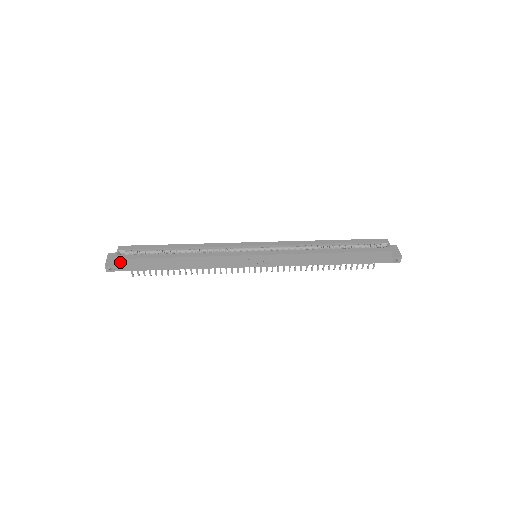
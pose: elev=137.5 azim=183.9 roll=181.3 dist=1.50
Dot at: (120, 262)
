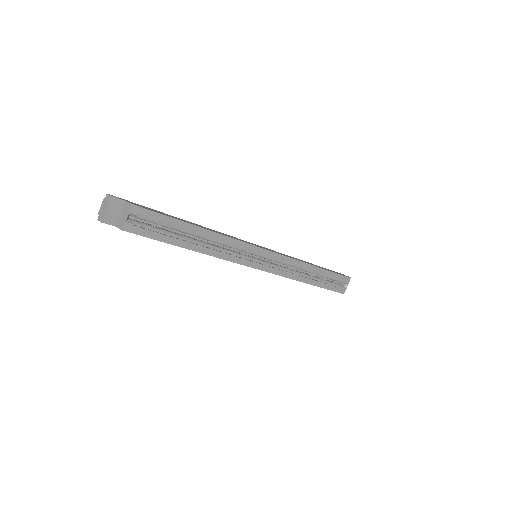
Dot at: (124, 230)
